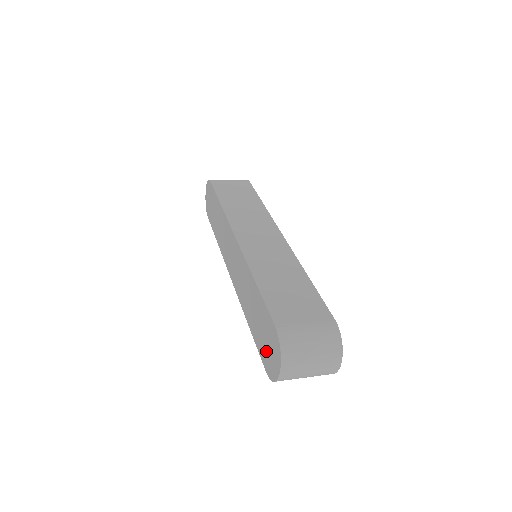
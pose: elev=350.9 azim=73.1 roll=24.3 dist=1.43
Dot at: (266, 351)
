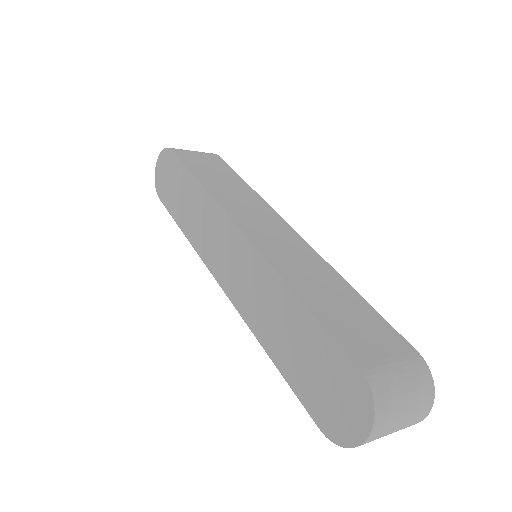
Dot at: (324, 400)
